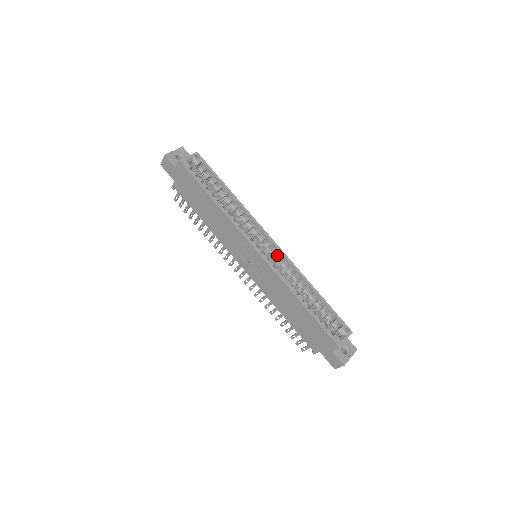
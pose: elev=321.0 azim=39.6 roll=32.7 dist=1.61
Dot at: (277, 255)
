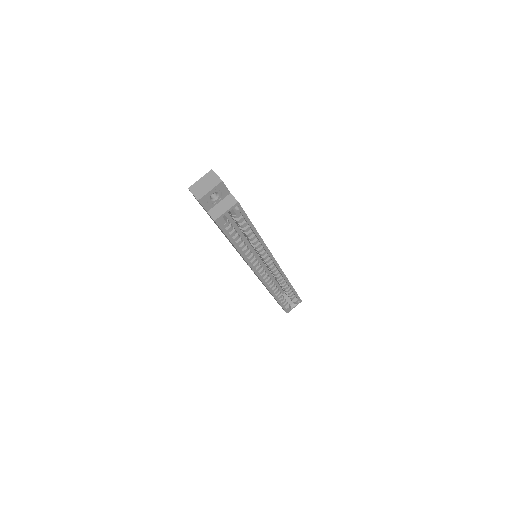
Dot at: occluded
